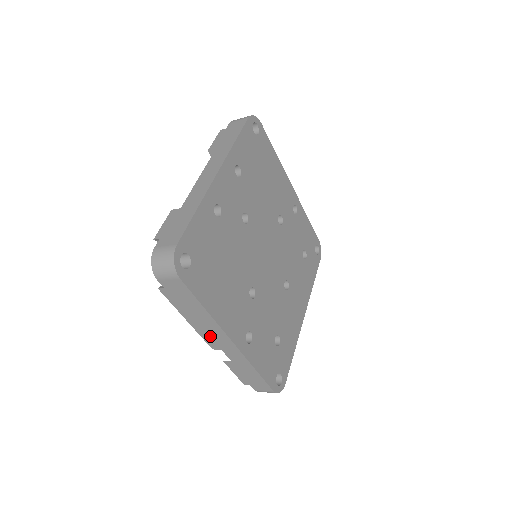
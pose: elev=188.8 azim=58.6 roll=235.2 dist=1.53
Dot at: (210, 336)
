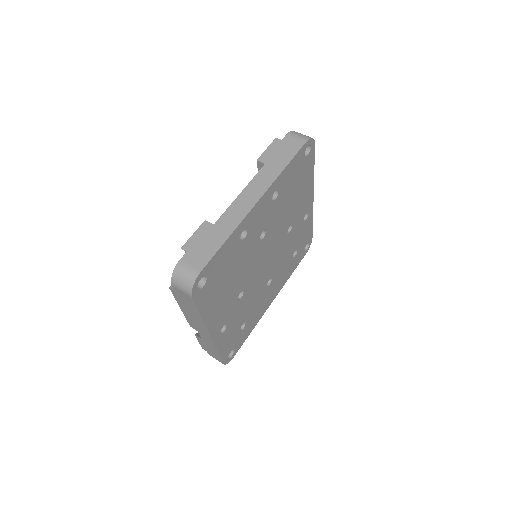
Dot at: (194, 323)
